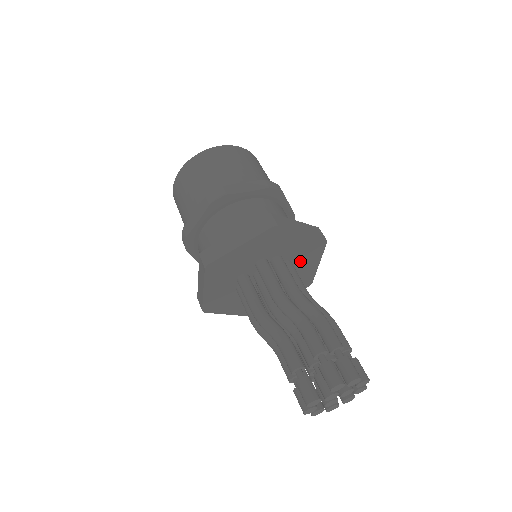
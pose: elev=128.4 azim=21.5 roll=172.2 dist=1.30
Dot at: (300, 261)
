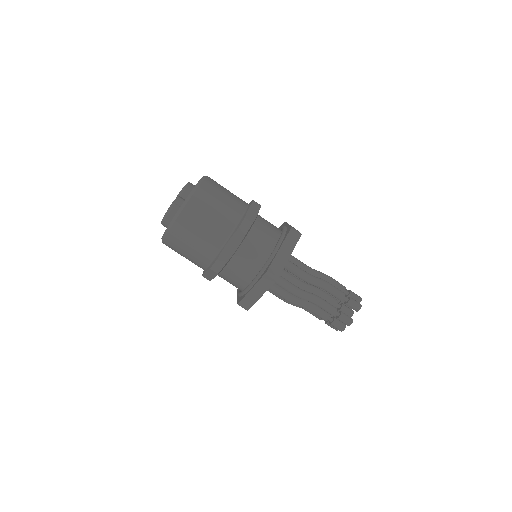
Dot at: occluded
